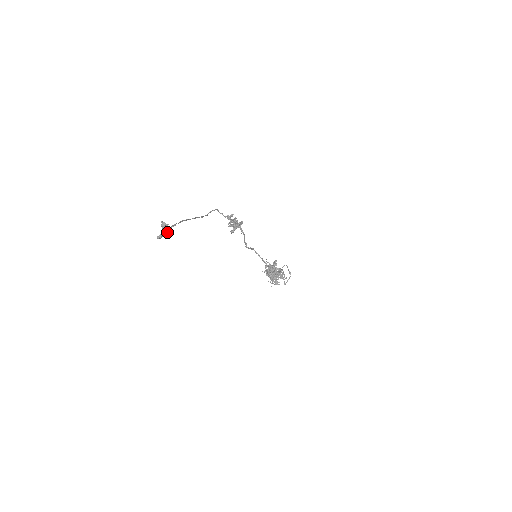
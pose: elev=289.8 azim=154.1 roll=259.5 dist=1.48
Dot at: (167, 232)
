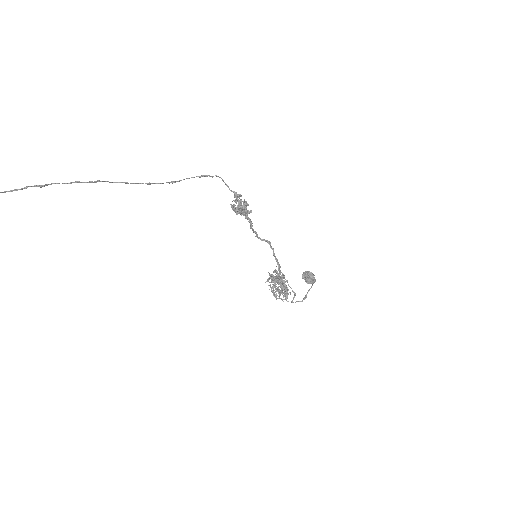
Dot at: out of frame
